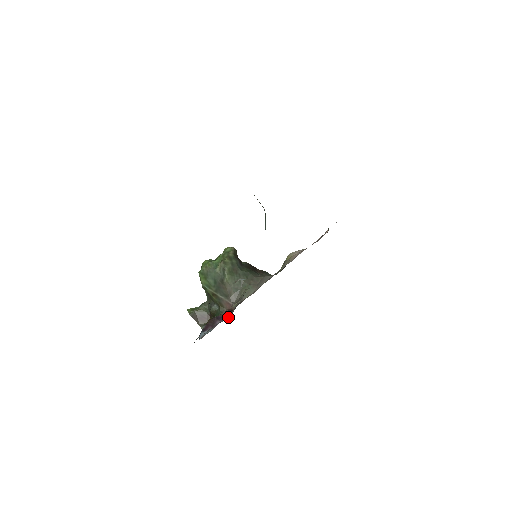
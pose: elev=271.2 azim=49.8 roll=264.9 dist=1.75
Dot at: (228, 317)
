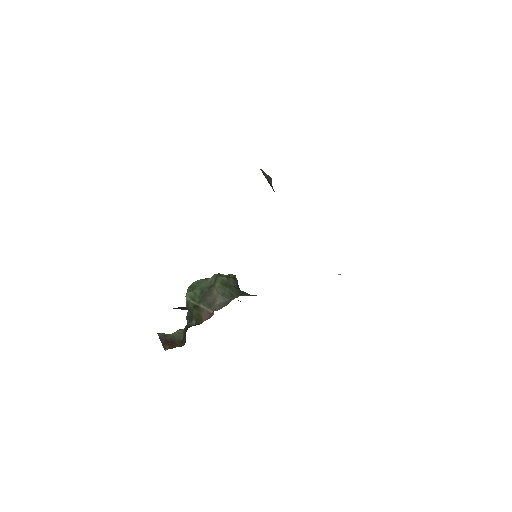
Dot at: occluded
